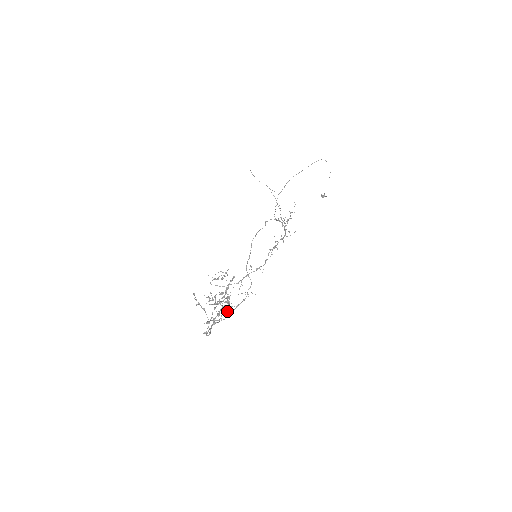
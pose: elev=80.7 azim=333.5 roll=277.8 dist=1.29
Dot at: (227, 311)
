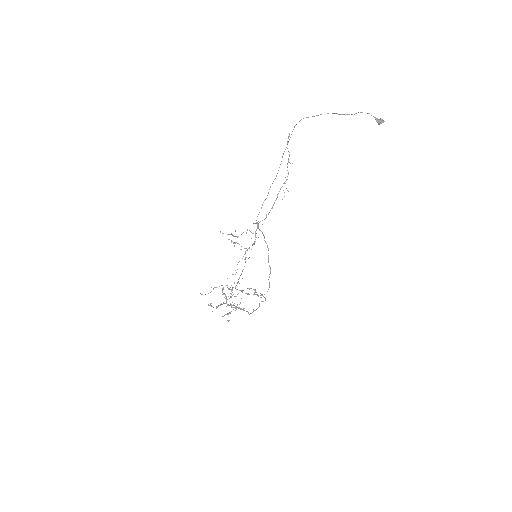
Dot at: (261, 295)
